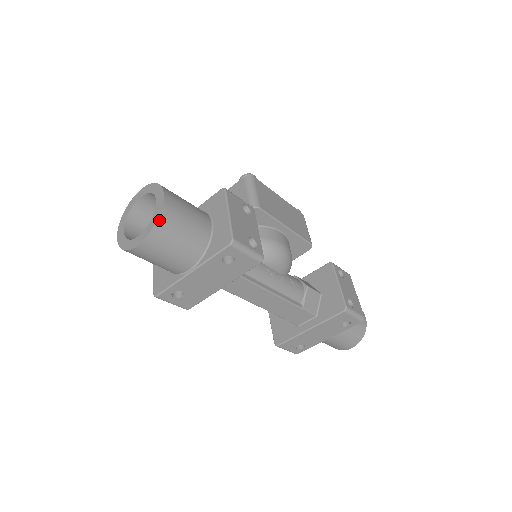
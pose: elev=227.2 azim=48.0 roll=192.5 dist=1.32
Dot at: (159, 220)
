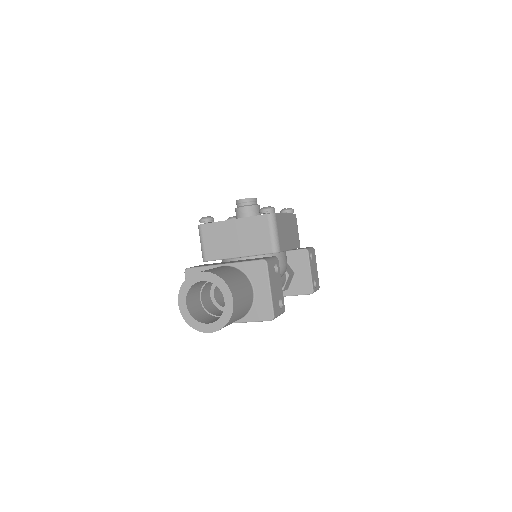
Dot at: (229, 321)
